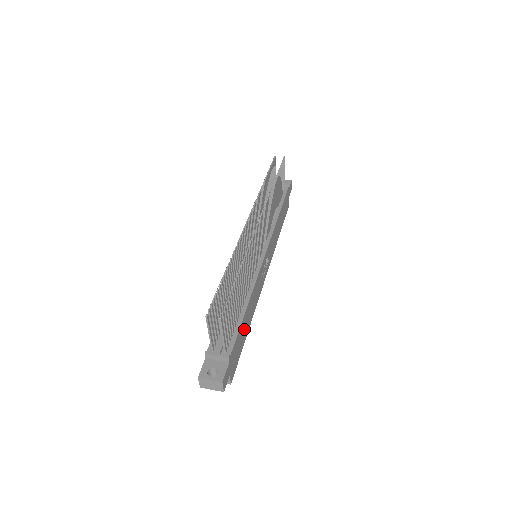
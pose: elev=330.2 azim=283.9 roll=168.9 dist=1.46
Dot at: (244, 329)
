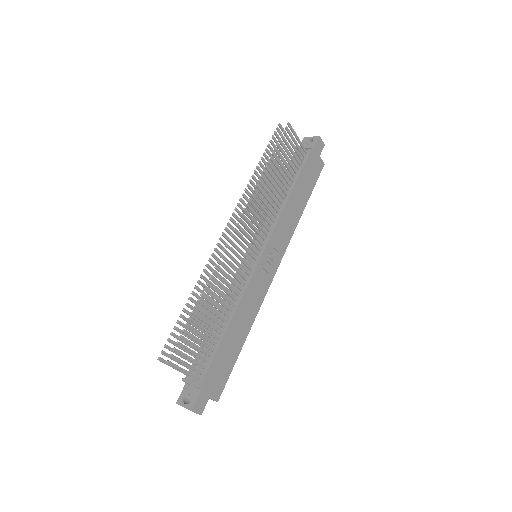
Dot at: (231, 346)
